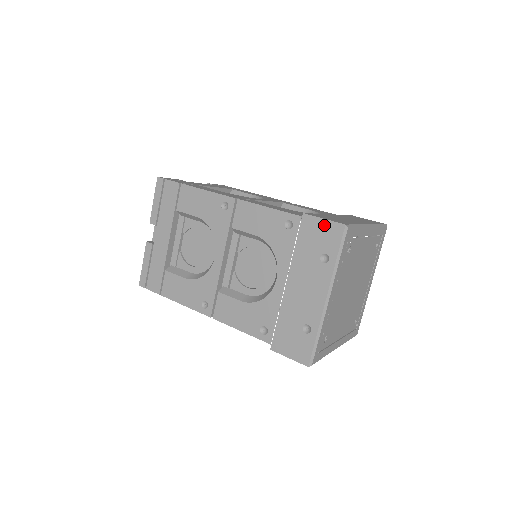
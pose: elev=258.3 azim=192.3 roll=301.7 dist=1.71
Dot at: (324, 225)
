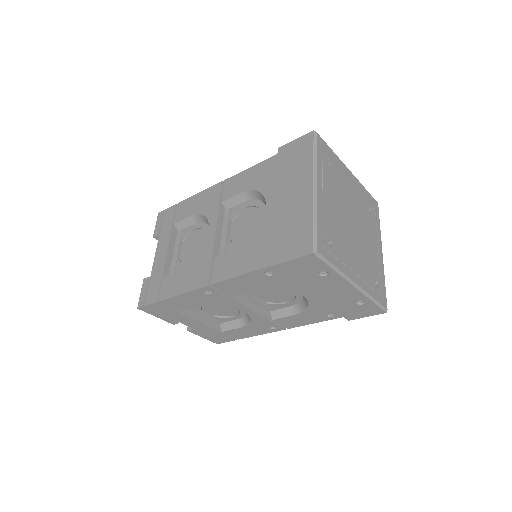
Dot at: (297, 262)
